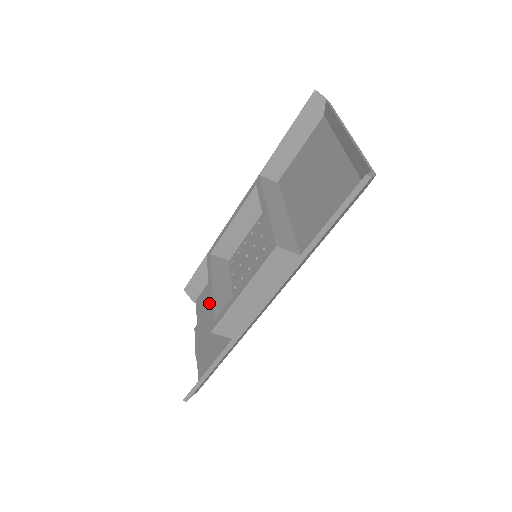
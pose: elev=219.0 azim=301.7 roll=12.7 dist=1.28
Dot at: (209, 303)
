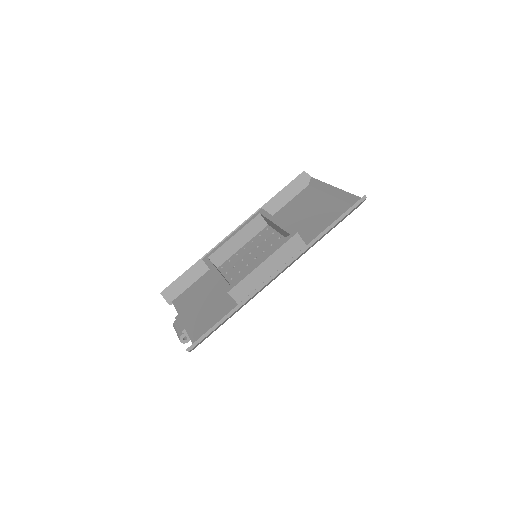
Dot at: (218, 280)
